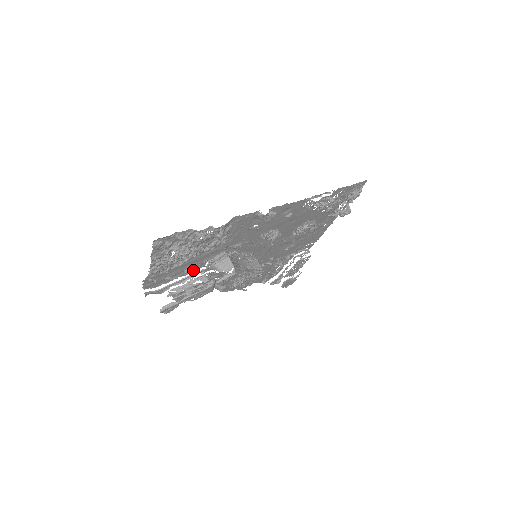
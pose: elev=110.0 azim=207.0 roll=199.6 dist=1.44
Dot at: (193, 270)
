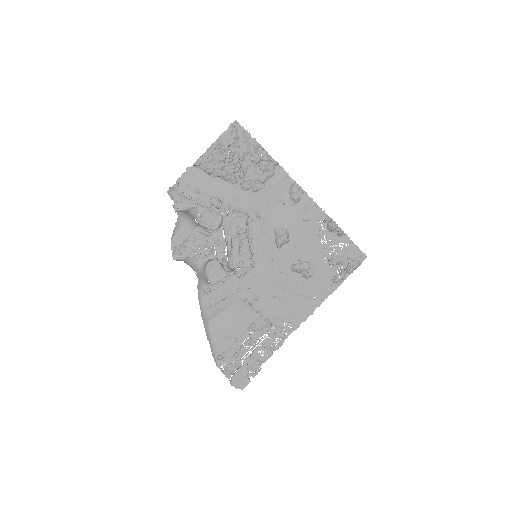
Dot at: (219, 199)
